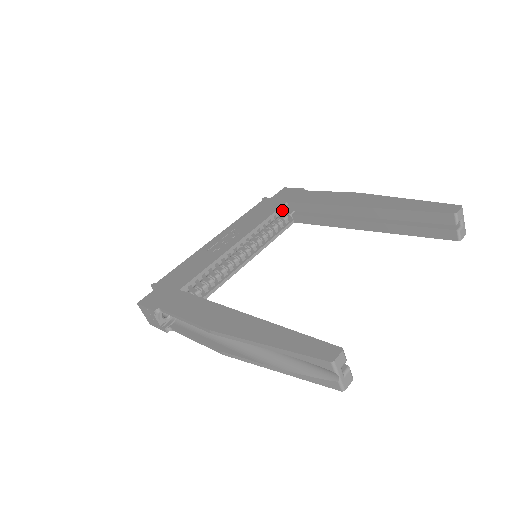
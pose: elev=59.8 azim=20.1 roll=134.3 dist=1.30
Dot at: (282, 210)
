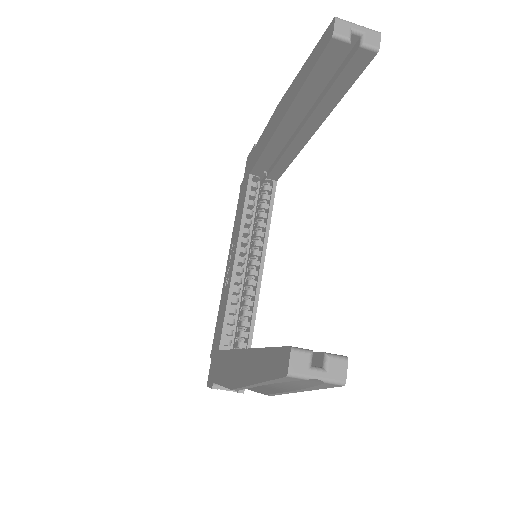
Dot at: (253, 185)
